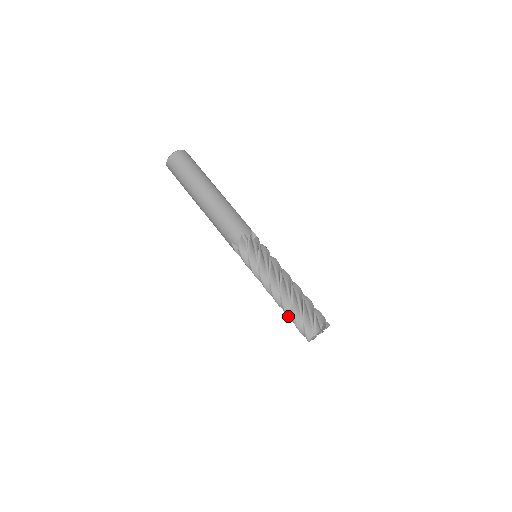
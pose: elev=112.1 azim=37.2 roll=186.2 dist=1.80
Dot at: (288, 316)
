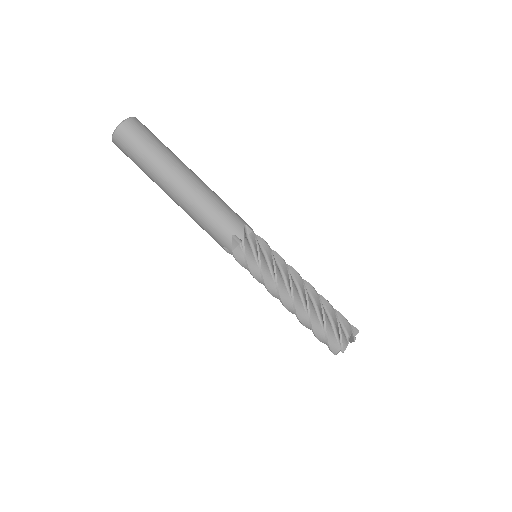
Dot at: (313, 325)
